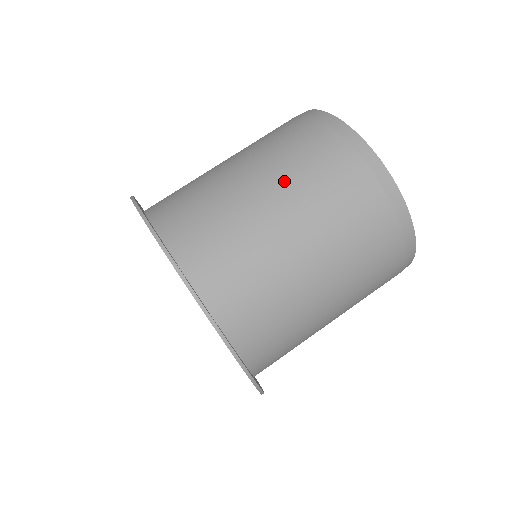
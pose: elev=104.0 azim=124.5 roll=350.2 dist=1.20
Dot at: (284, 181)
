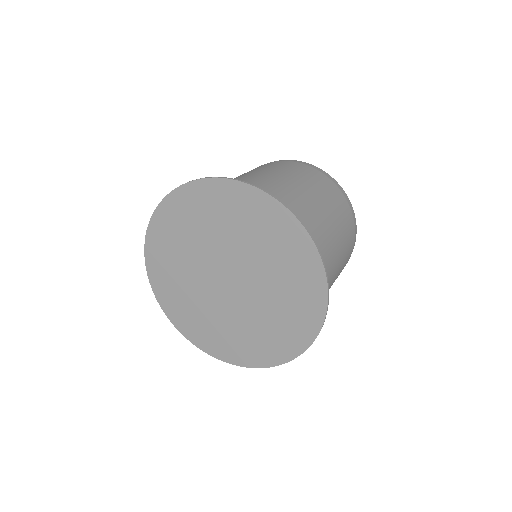
Dot at: (300, 181)
